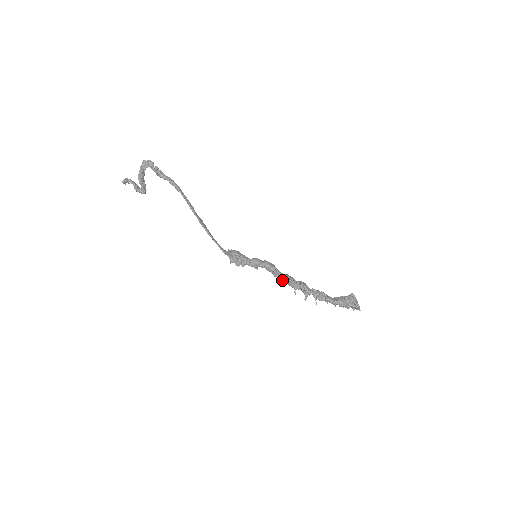
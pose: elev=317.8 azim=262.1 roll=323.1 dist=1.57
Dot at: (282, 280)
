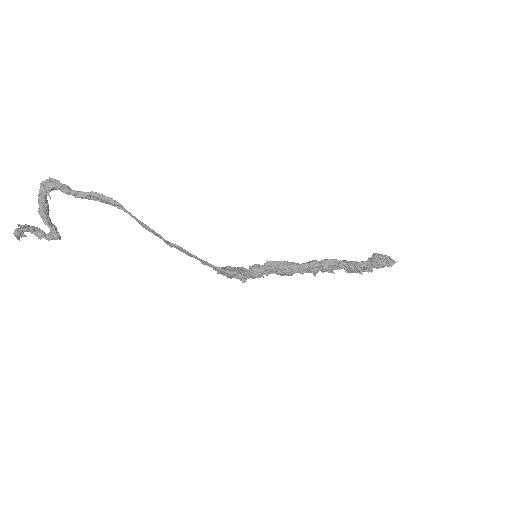
Dot at: (304, 268)
